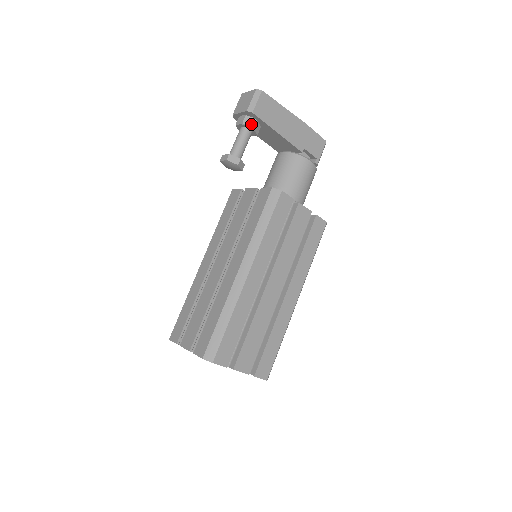
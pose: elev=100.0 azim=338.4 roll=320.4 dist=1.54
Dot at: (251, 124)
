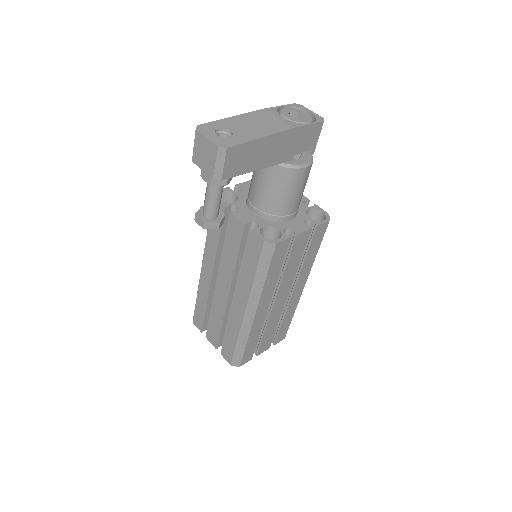
Dot at: (222, 182)
